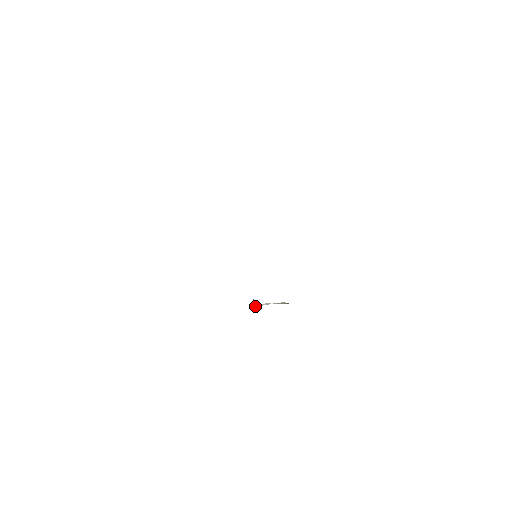
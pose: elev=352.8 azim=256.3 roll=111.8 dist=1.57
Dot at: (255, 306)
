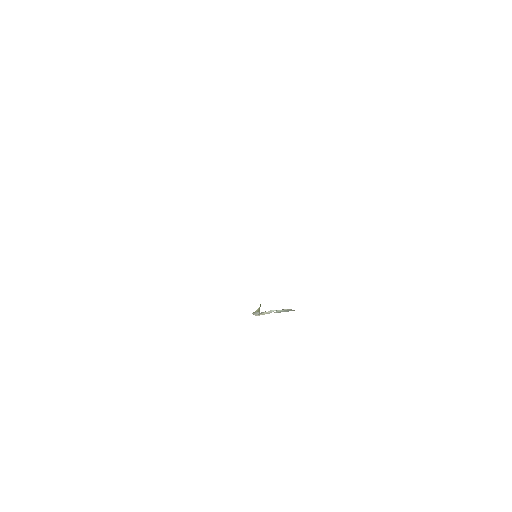
Dot at: (256, 315)
